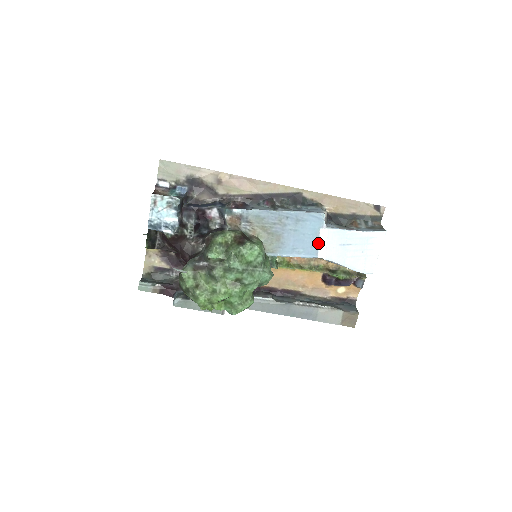
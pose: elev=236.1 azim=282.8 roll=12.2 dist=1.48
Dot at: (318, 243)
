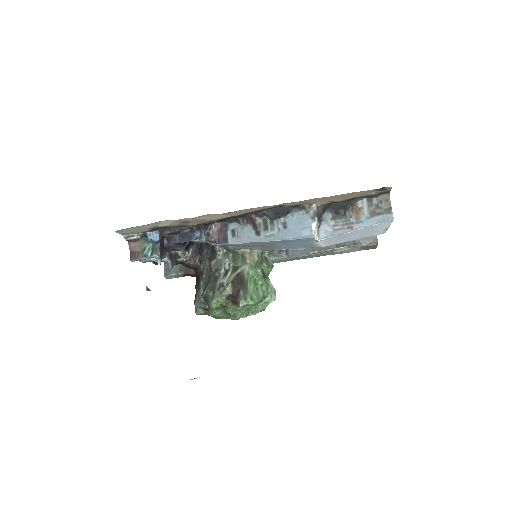
Dot at: (315, 244)
